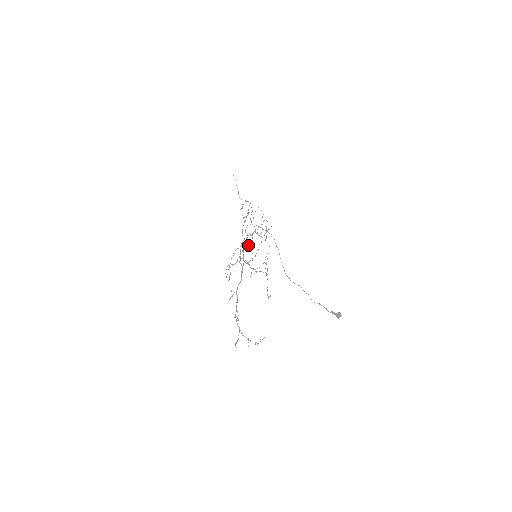
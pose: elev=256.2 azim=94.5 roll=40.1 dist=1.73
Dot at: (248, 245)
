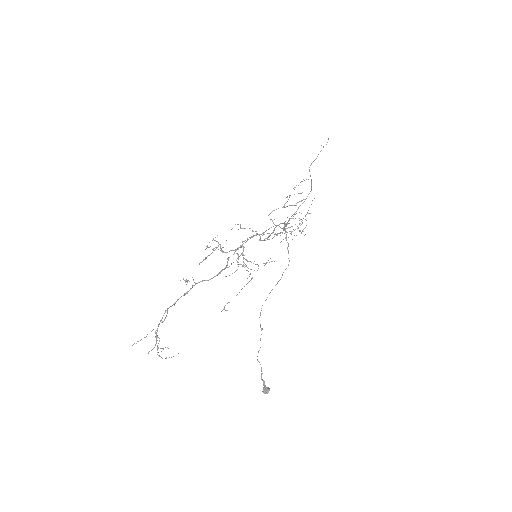
Dot at: (260, 238)
